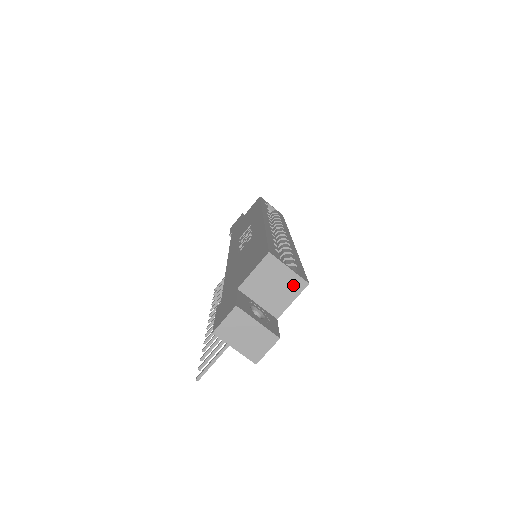
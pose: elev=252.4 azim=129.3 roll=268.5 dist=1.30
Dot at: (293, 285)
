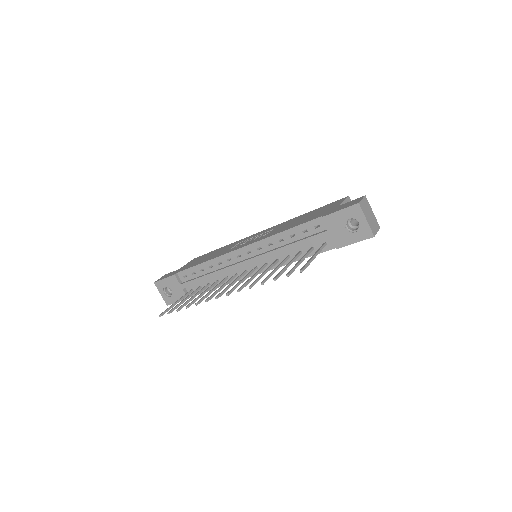
Dot at: occluded
